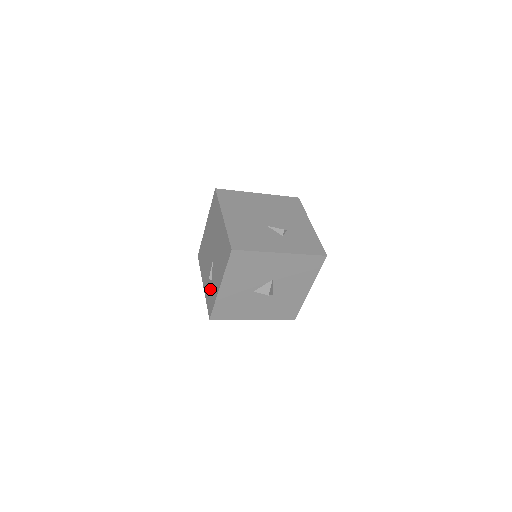
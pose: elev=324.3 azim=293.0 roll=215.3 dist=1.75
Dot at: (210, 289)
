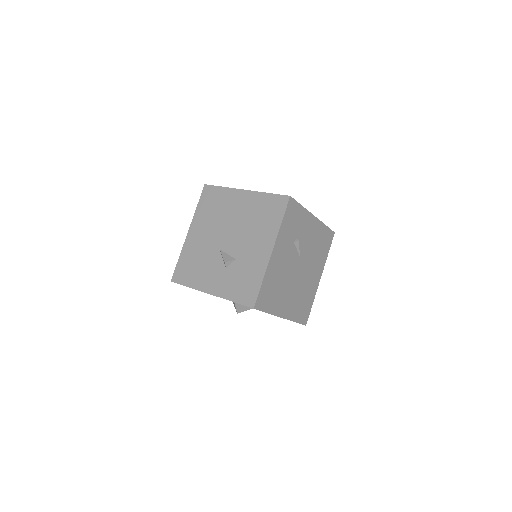
Dot at: occluded
